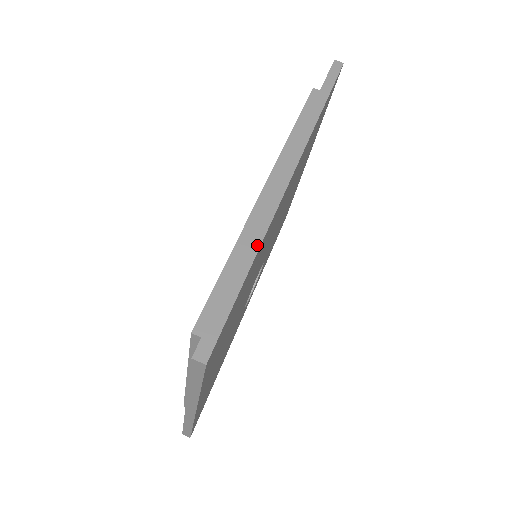
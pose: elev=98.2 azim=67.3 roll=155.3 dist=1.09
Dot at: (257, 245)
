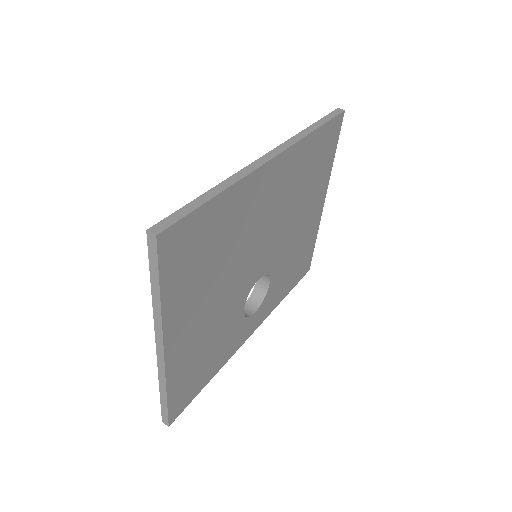
Dot at: (229, 184)
